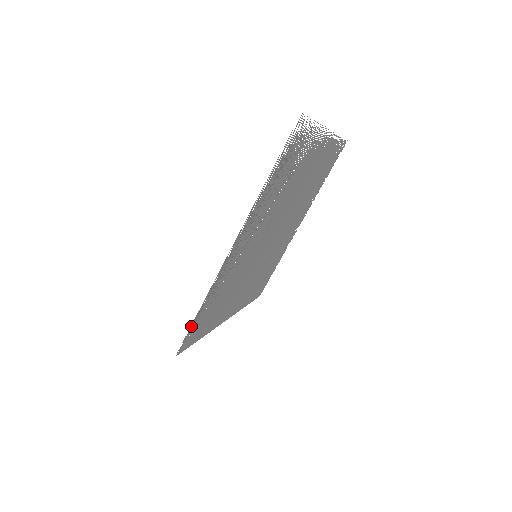
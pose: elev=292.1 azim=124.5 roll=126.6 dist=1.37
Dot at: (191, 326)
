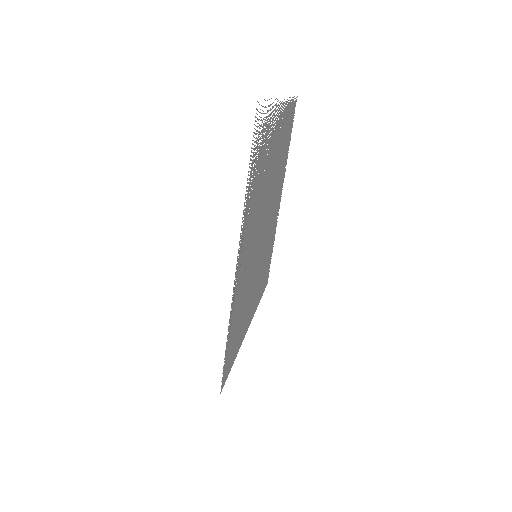
Dot at: occluded
